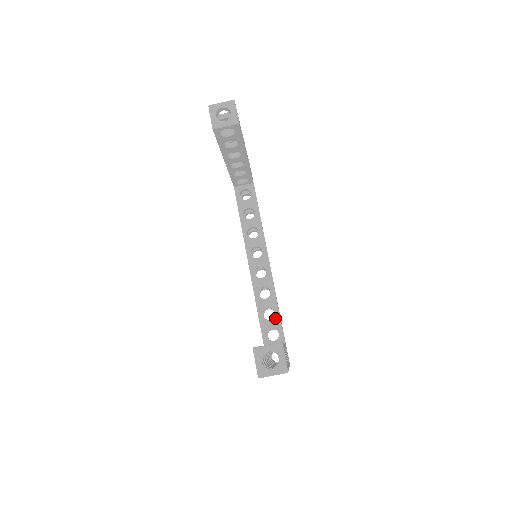
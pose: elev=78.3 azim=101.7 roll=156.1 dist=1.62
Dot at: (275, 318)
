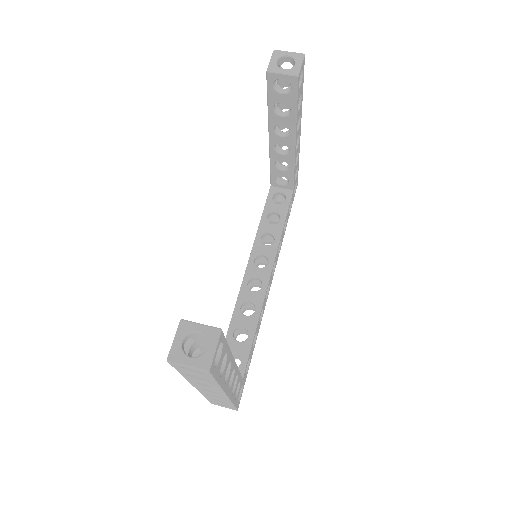
Dot at: (246, 342)
